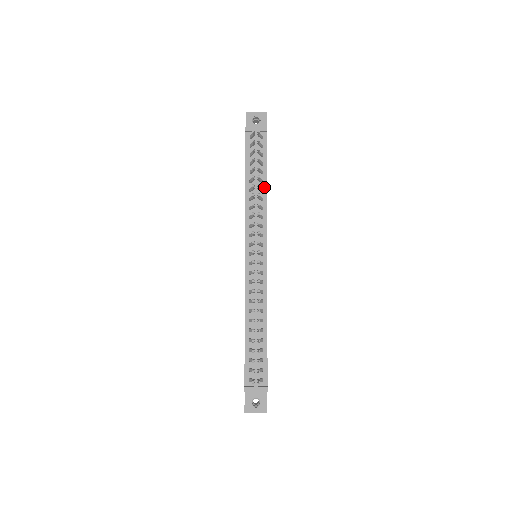
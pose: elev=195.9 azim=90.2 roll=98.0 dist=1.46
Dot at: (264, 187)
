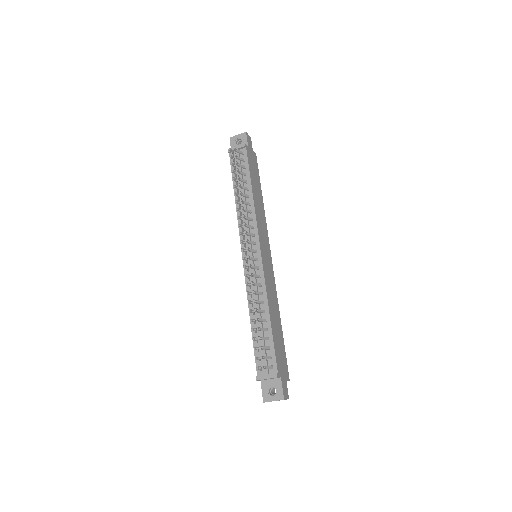
Dot at: (250, 193)
